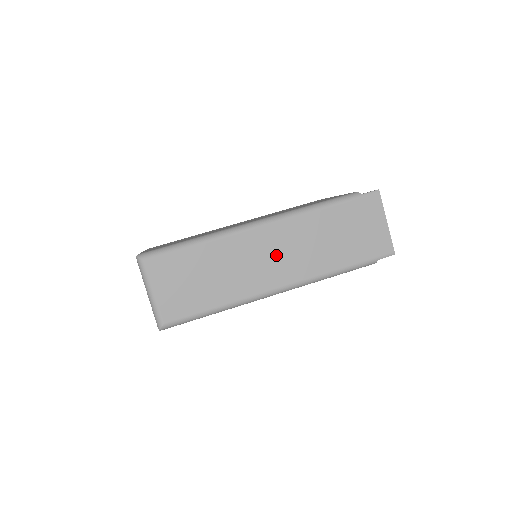
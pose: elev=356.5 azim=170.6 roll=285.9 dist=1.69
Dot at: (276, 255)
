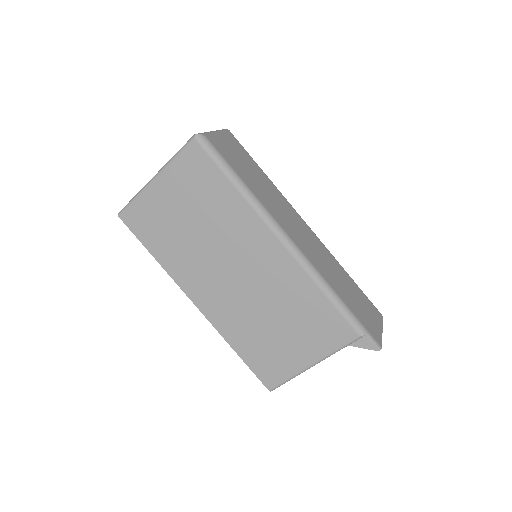
Dot at: (303, 235)
